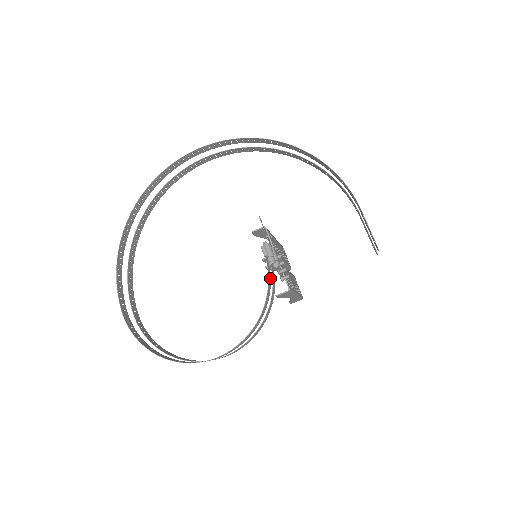
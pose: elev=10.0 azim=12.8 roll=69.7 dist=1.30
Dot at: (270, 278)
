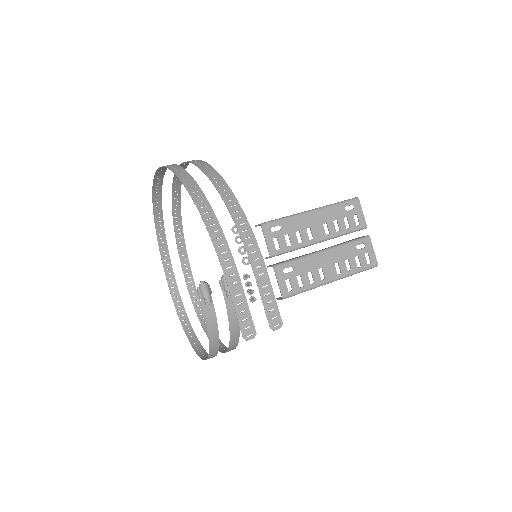
Dot at: (214, 314)
